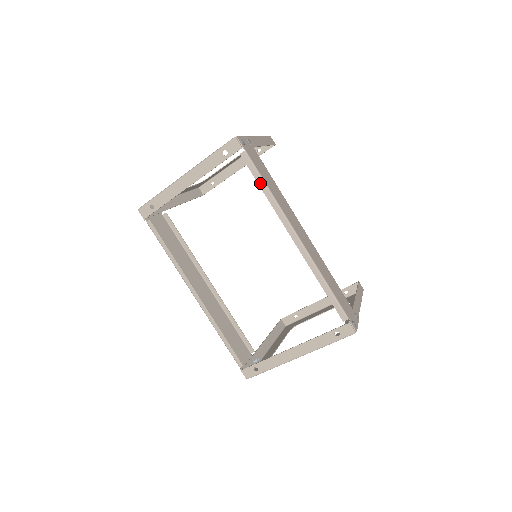
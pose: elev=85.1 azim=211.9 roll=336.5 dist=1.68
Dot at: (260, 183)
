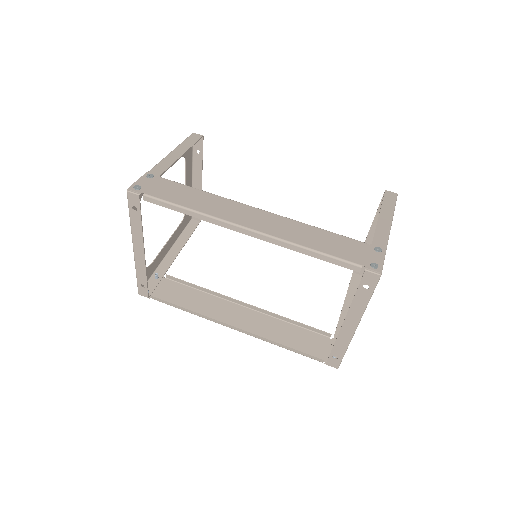
Dot at: (178, 210)
